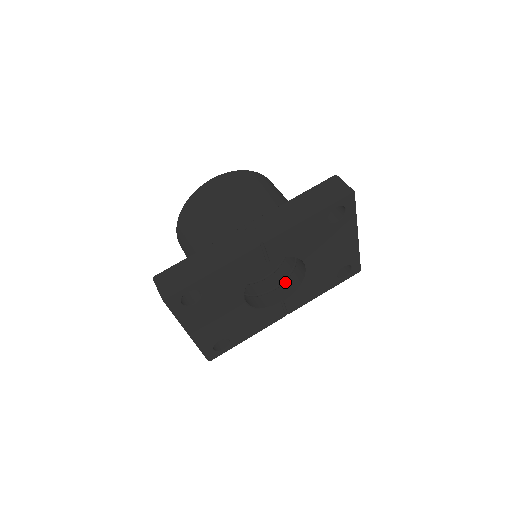
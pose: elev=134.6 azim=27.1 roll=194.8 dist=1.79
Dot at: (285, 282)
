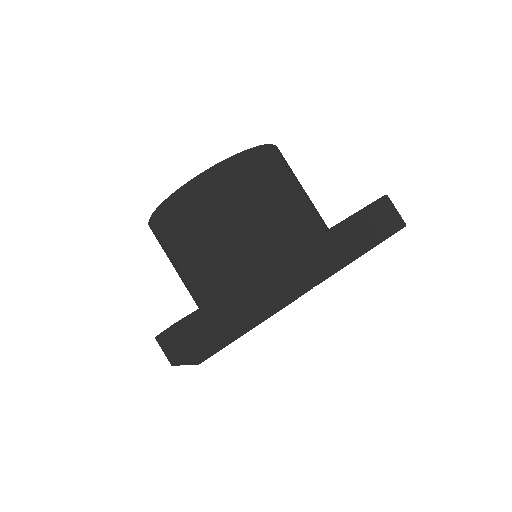
Dot at: occluded
